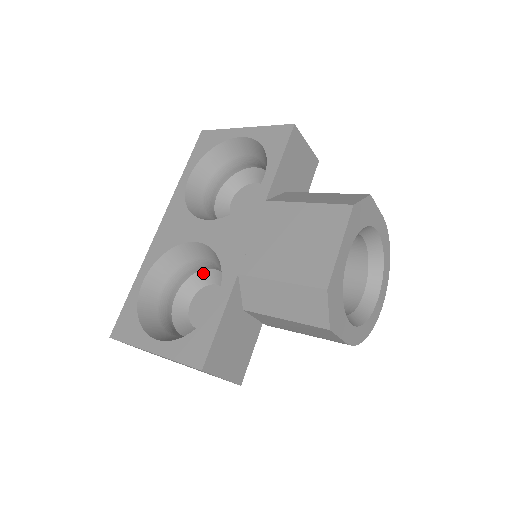
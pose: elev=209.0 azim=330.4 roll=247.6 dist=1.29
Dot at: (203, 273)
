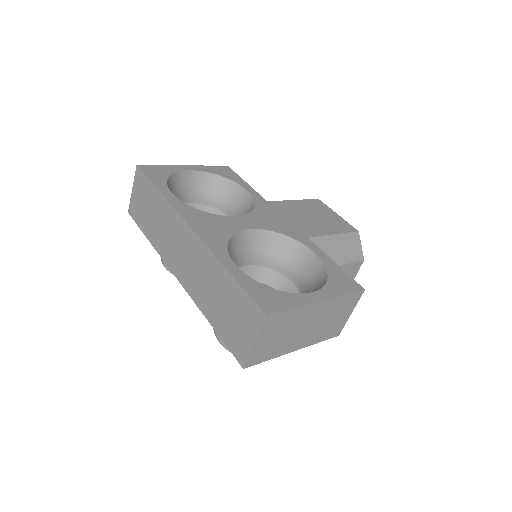
Dot at: occluded
